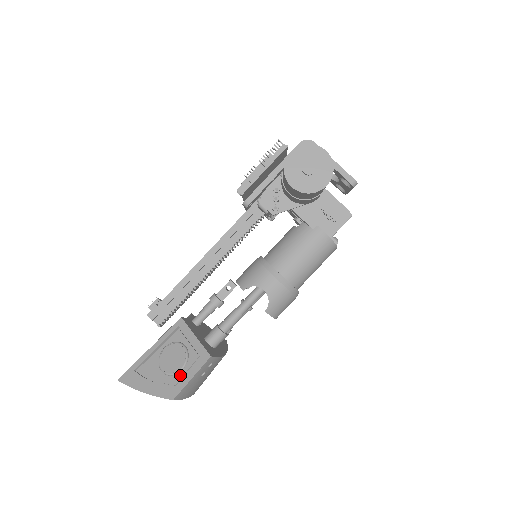
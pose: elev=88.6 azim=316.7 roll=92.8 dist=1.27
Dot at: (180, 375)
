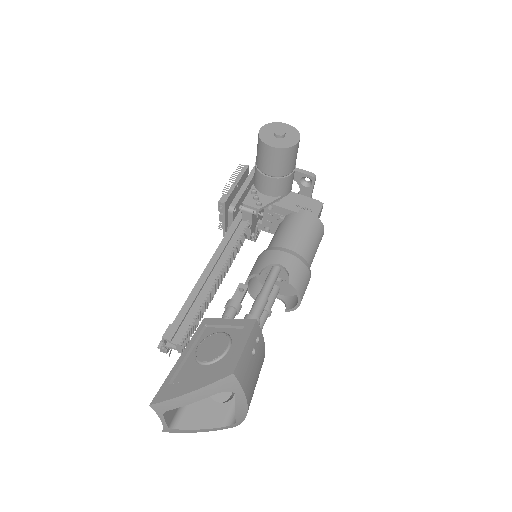
Dot at: (229, 353)
